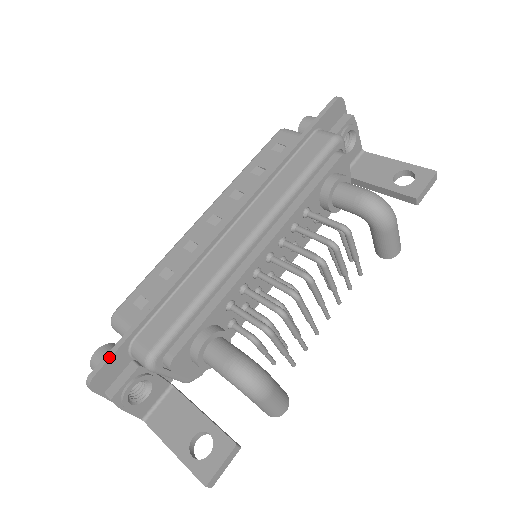
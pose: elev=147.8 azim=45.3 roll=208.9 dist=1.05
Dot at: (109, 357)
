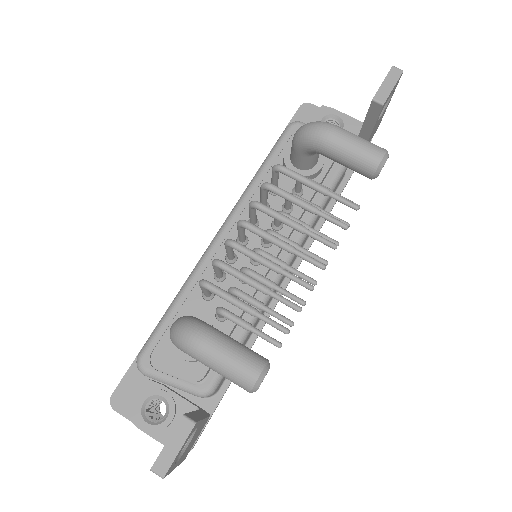
Dot at: (124, 375)
